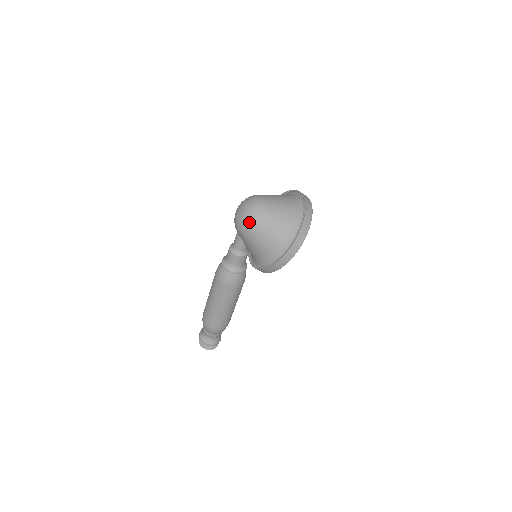
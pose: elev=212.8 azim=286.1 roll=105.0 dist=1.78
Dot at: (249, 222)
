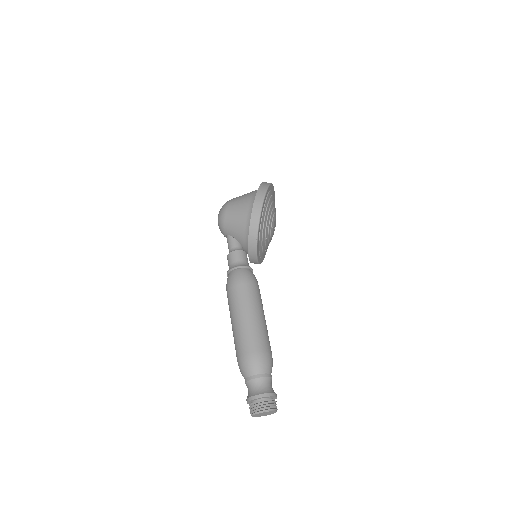
Dot at: (224, 207)
